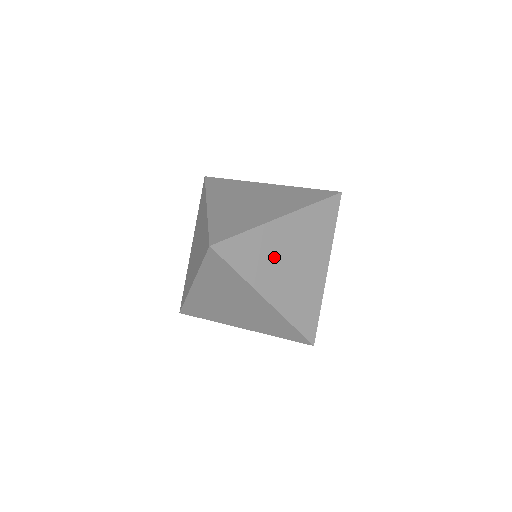
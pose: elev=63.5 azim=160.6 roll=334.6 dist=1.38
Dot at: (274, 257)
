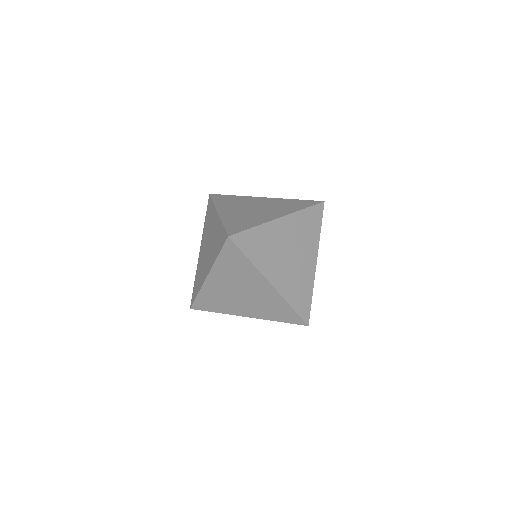
Dot at: (276, 249)
